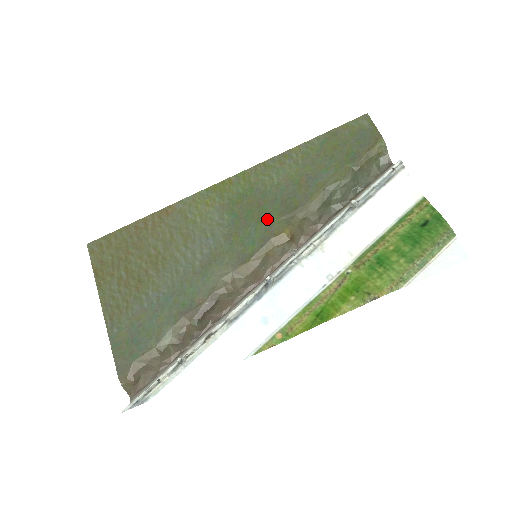
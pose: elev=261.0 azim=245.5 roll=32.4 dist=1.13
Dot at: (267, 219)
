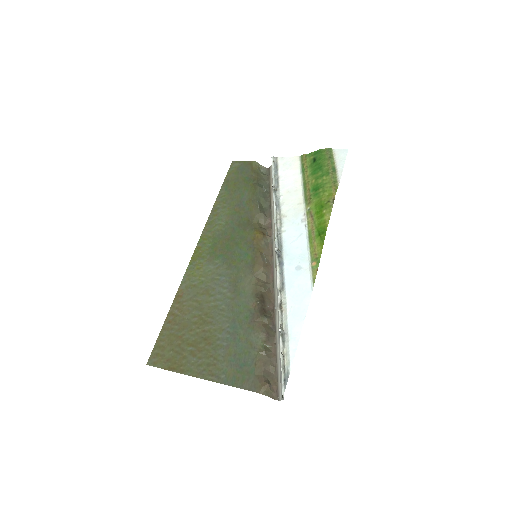
Dot at: (240, 239)
